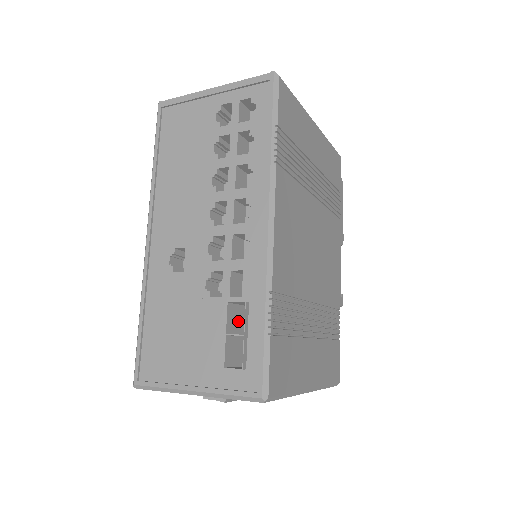
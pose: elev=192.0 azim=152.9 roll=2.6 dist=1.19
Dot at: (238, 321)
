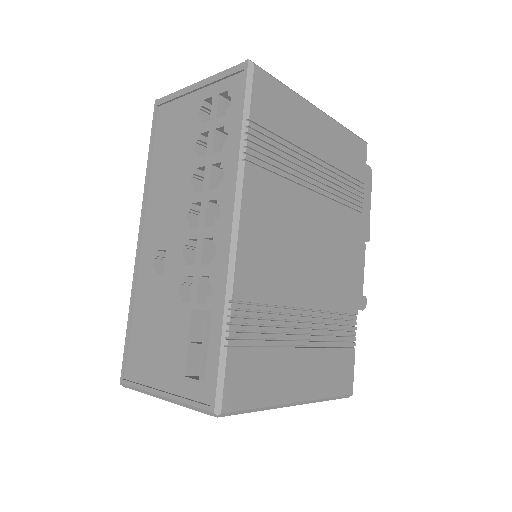
Dot at: occluded
